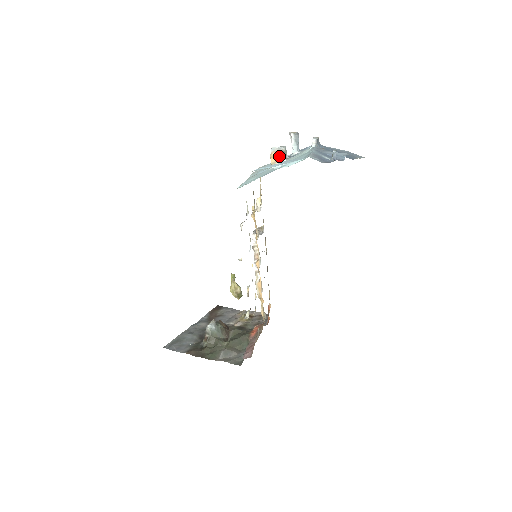
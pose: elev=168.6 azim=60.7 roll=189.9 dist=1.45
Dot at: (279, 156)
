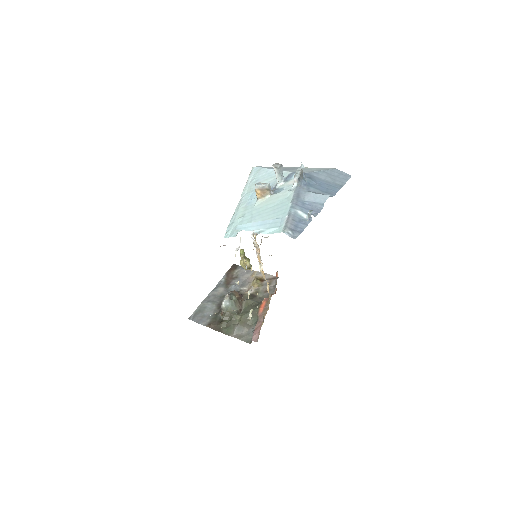
Dot at: (263, 193)
